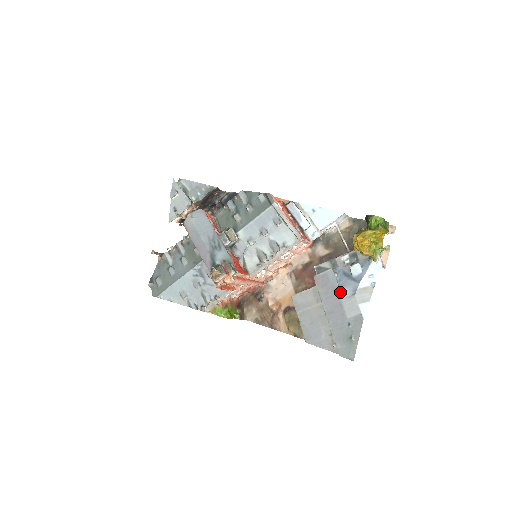
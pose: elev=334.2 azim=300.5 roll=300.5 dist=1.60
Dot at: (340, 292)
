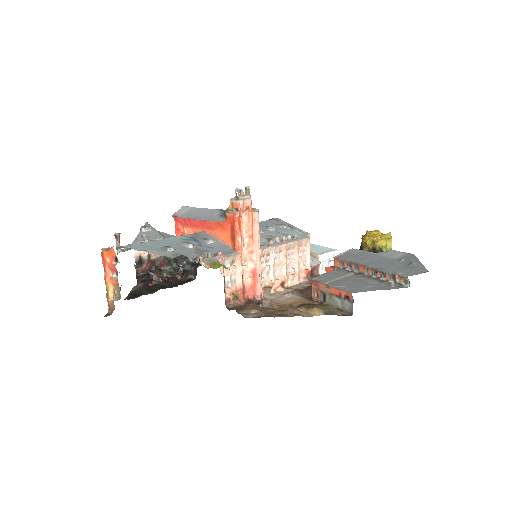
Dot at: (372, 253)
